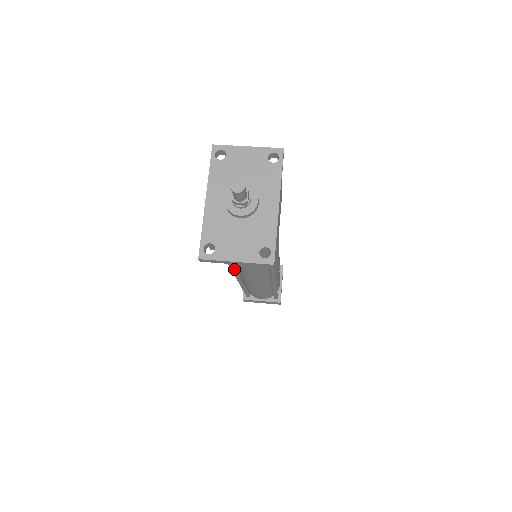
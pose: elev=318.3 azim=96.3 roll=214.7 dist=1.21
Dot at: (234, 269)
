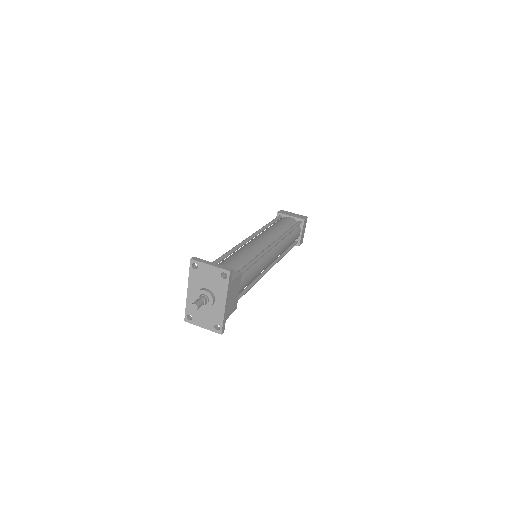
Dot at: occluded
